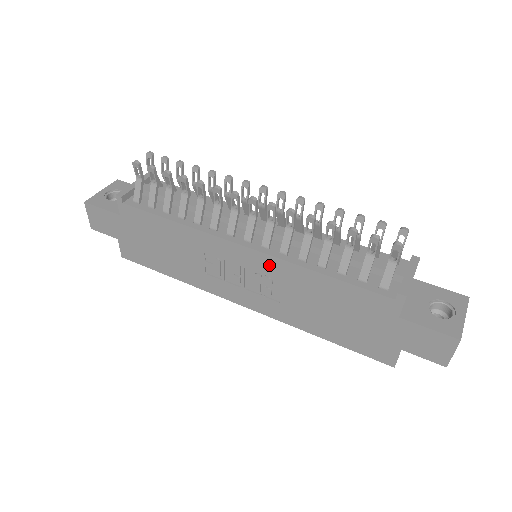
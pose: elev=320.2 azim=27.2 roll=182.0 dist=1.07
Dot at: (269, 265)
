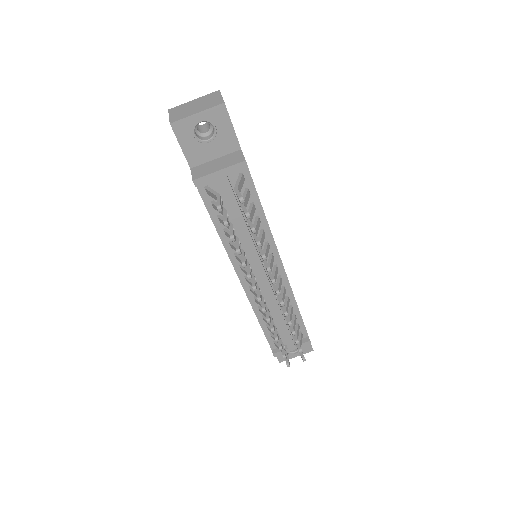
Dot at: occluded
